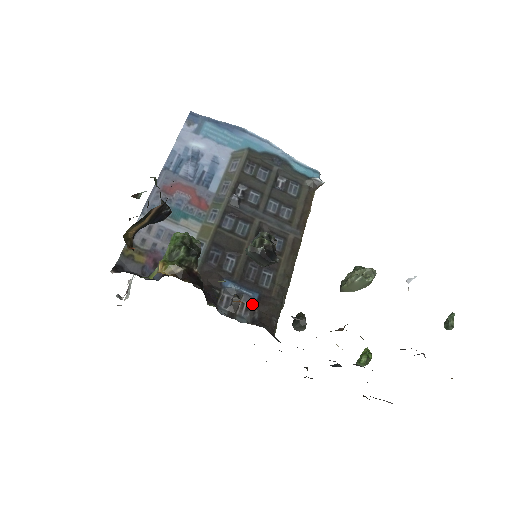
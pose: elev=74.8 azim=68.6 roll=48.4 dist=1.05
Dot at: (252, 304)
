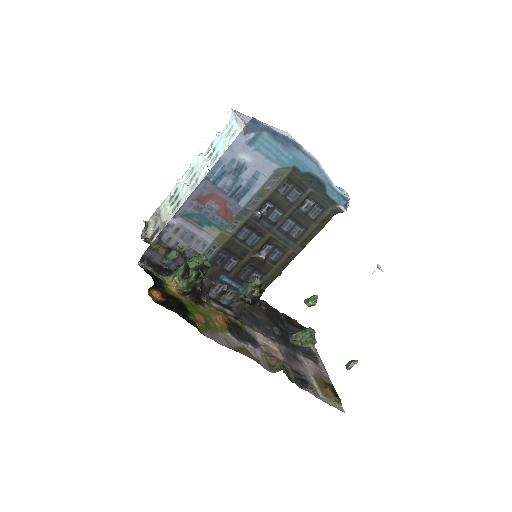
Dot at: (236, 293)
